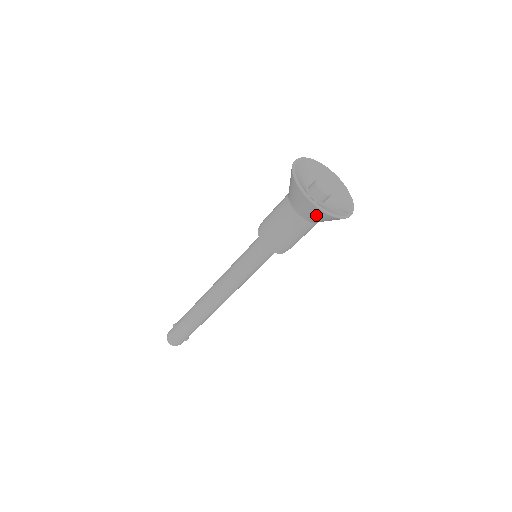
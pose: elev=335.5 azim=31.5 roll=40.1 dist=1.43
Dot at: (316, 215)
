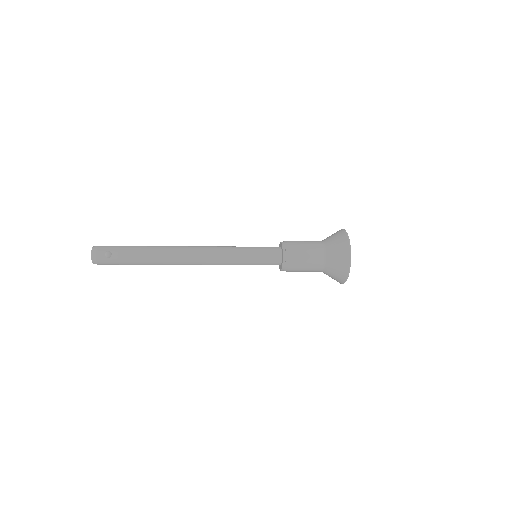
Dot at: occluded
